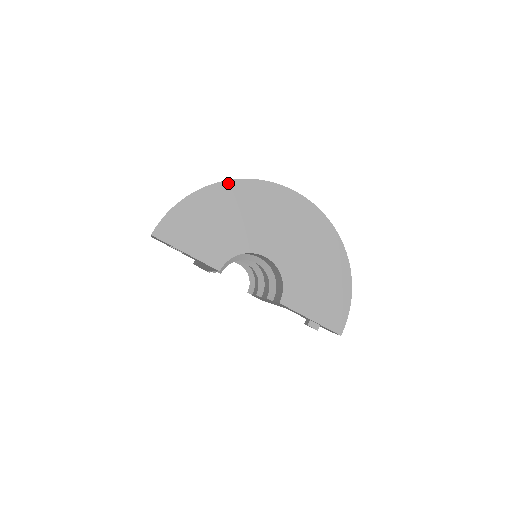
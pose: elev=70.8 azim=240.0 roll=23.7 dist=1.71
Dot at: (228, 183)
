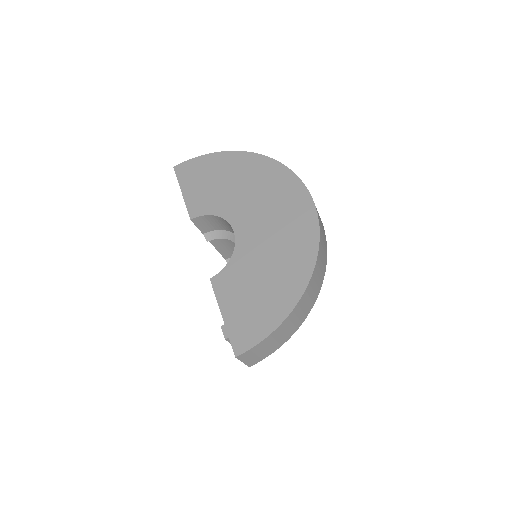
Dot at: (256, 156)
